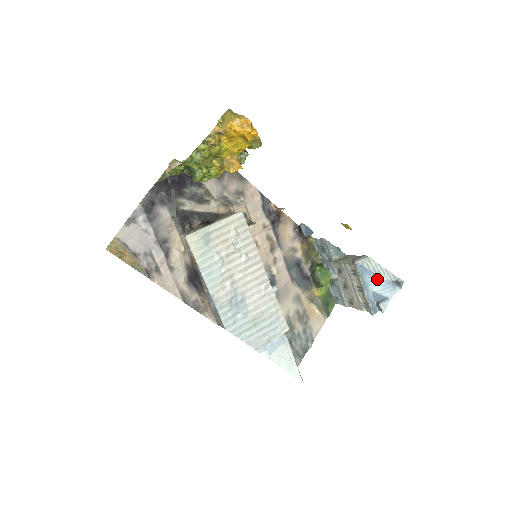
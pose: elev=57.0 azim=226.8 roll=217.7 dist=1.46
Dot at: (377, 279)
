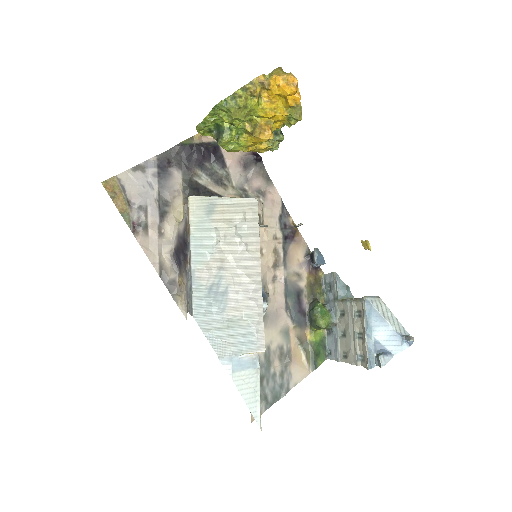
Dot at: (384, 326)
